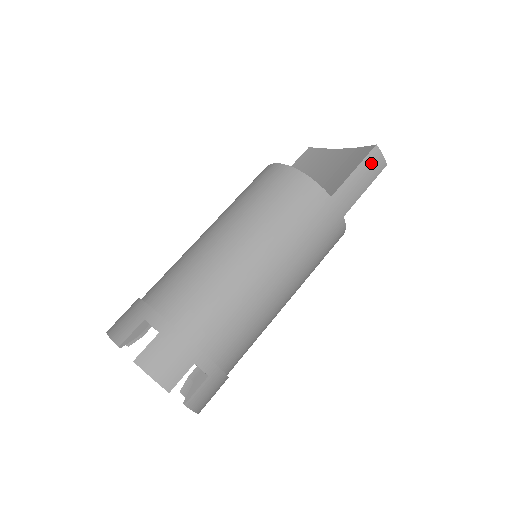
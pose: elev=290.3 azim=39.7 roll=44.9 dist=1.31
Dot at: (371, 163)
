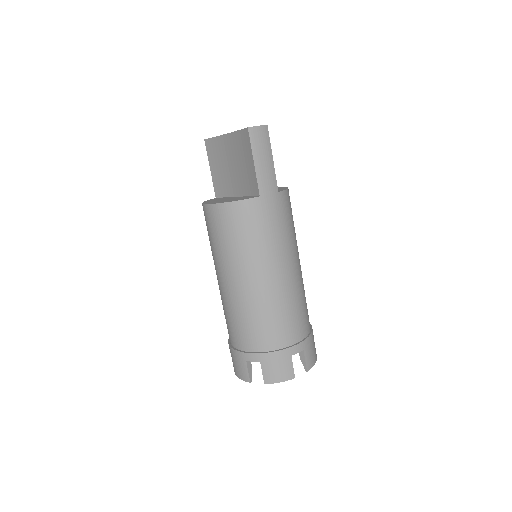
Dot at: (258, 142)
